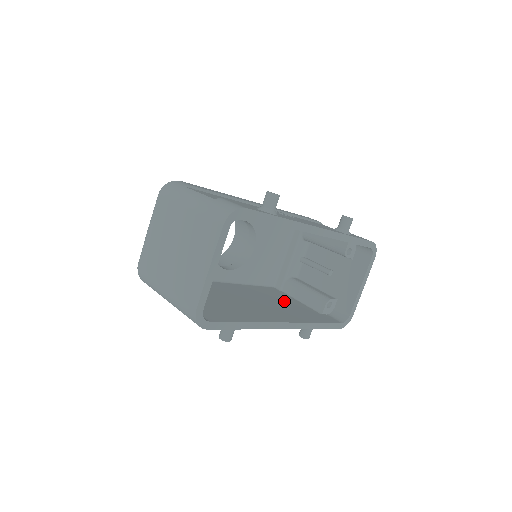
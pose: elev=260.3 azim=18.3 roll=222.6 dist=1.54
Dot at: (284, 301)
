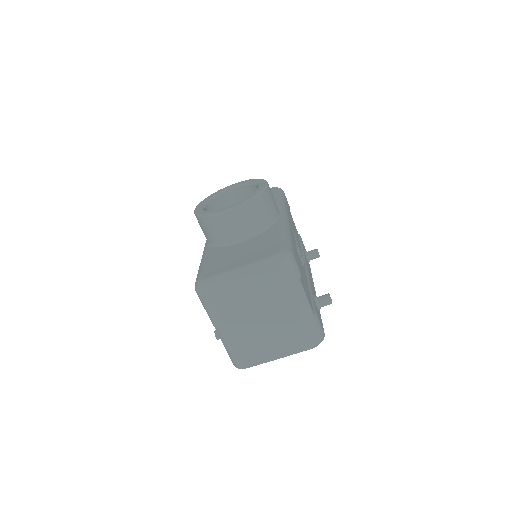
Dot at: occluded
